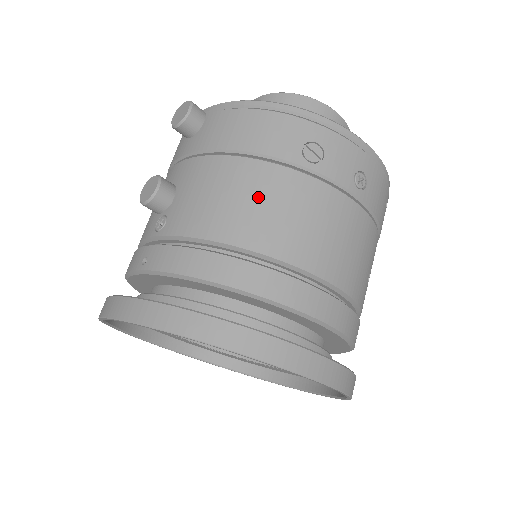
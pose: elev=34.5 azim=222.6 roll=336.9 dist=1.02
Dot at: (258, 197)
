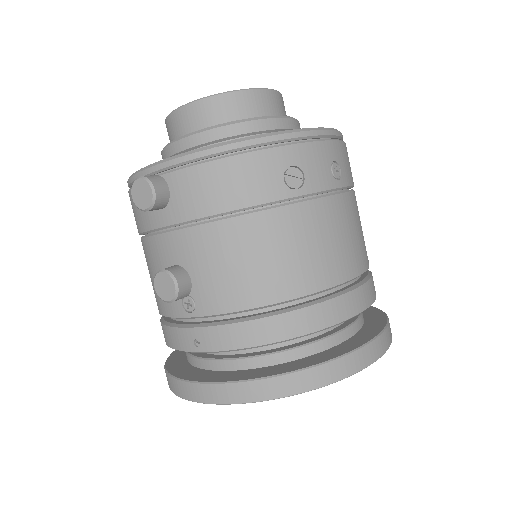
Dot at: (272, 250)
